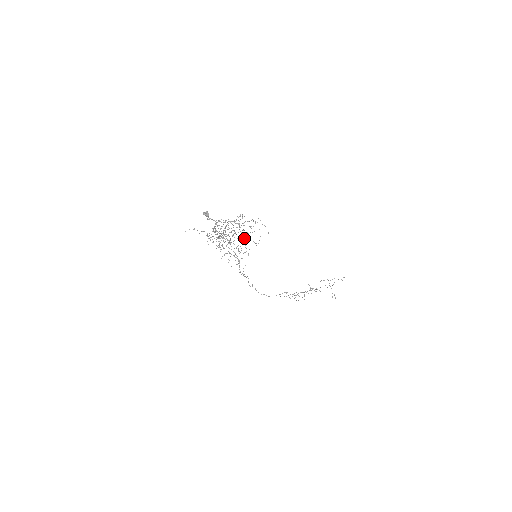
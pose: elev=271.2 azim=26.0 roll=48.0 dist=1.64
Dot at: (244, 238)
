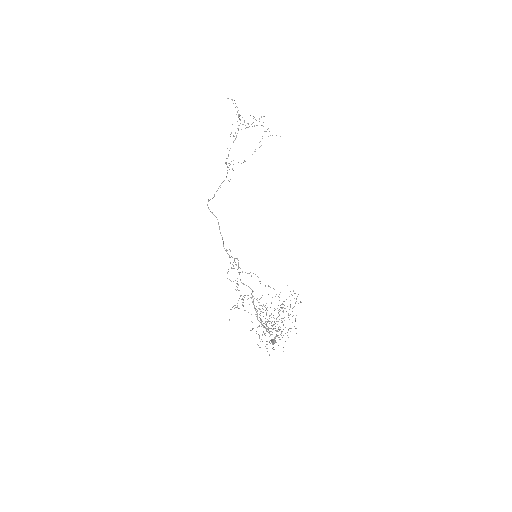
Dot at: (270, 287)
